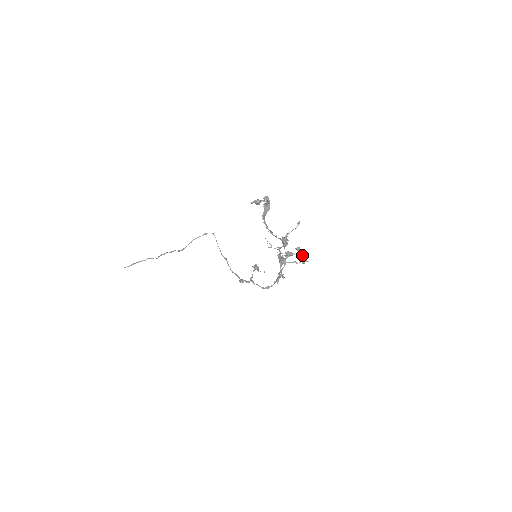
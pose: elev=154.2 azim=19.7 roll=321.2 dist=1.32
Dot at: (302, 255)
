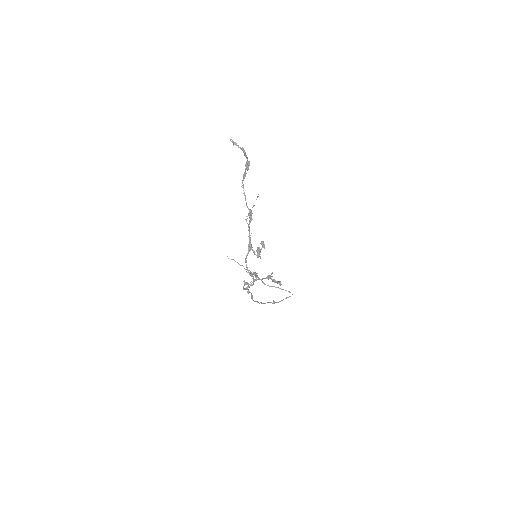
Dot at: occluded
